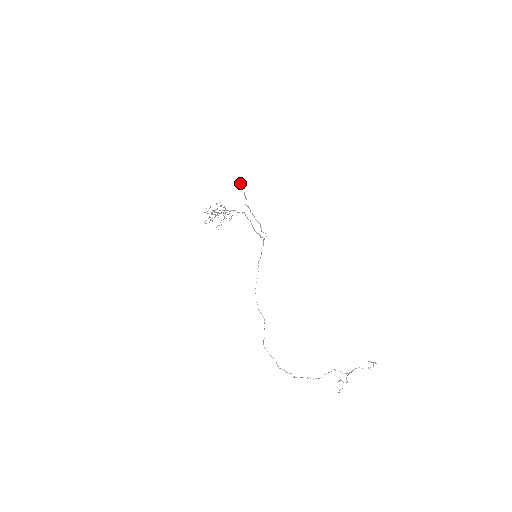
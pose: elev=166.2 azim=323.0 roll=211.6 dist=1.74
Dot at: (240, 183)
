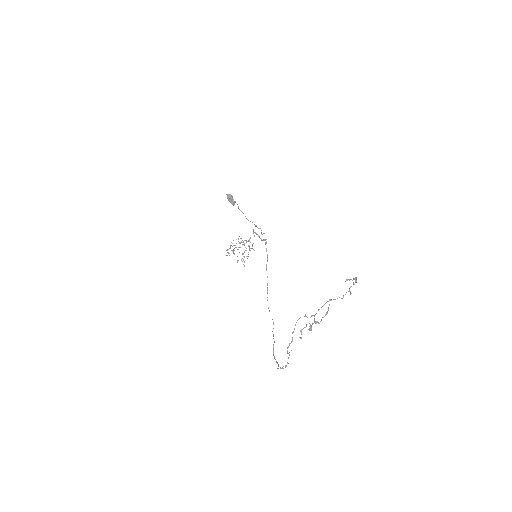
Dot at: (230, 199)
